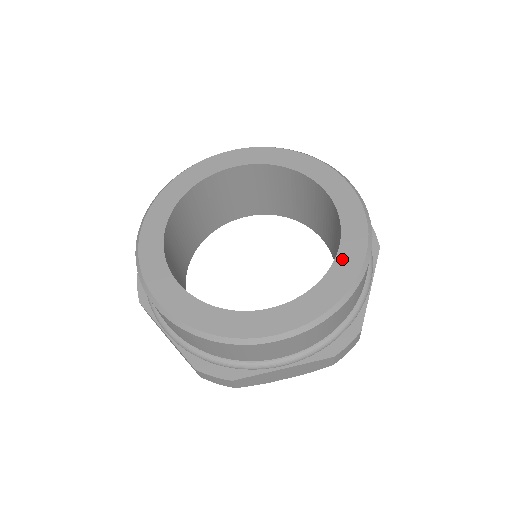
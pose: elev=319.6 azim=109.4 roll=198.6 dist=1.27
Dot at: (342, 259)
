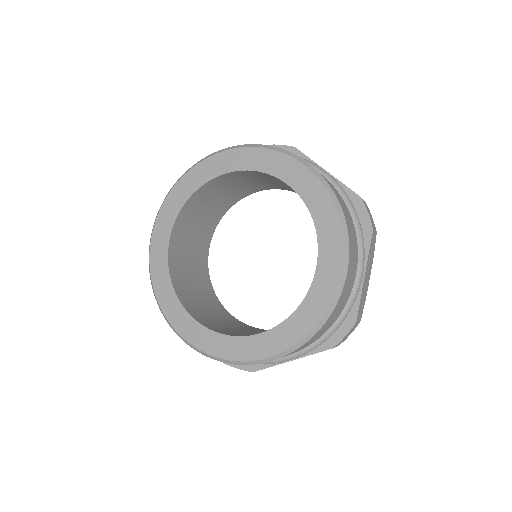
Dot at: (320, 278)
